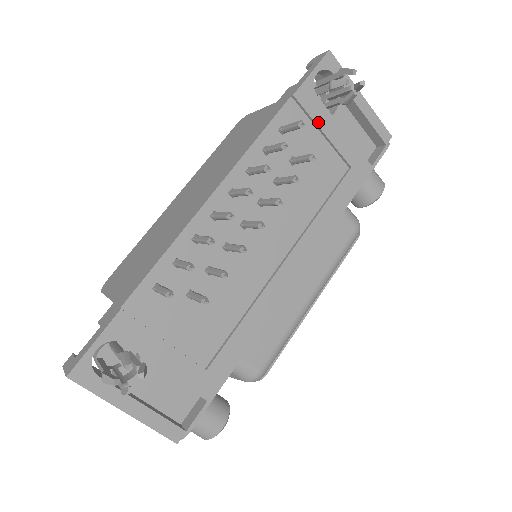
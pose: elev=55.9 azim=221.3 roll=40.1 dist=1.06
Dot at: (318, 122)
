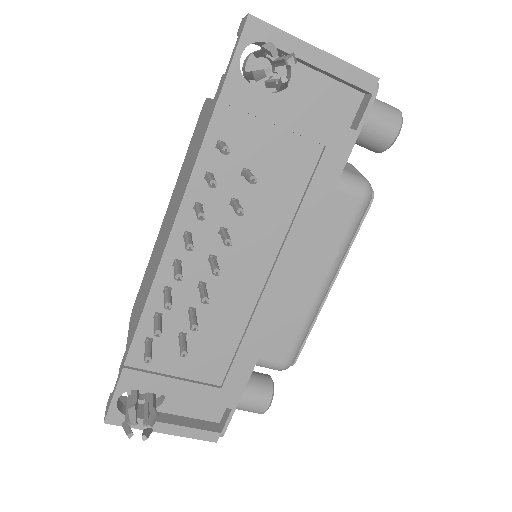
Dot at: (262, 115)
